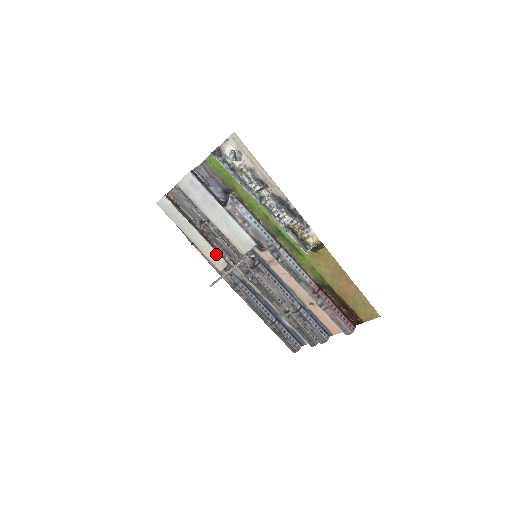
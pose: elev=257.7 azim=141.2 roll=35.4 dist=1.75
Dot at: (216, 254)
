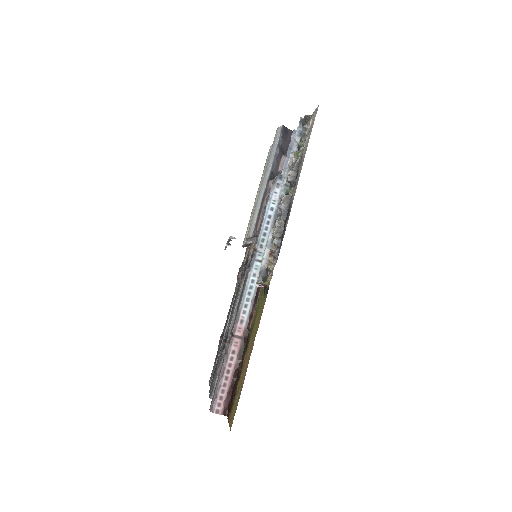
Dot at: occluded
